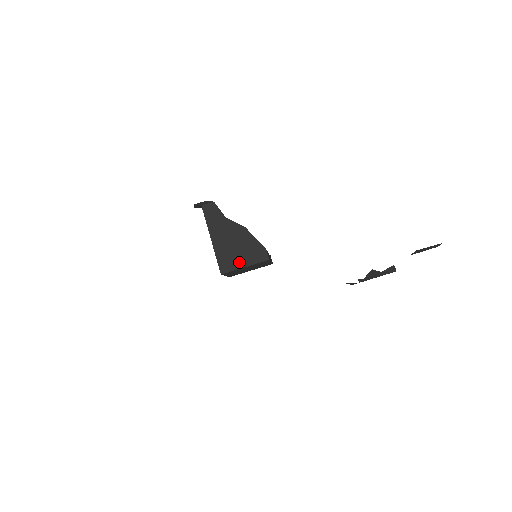
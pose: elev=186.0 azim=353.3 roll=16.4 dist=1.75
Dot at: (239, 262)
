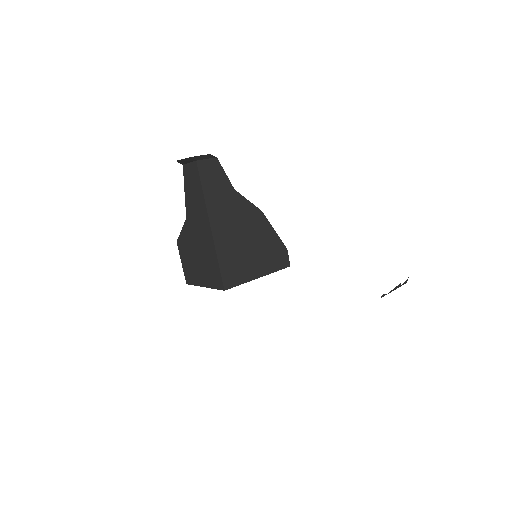
Dot at: (252, 269)
